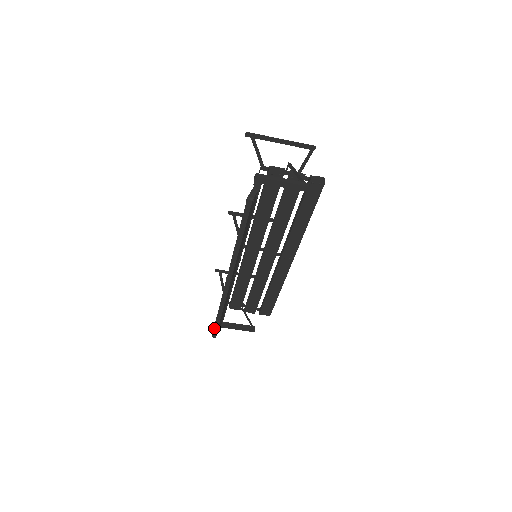
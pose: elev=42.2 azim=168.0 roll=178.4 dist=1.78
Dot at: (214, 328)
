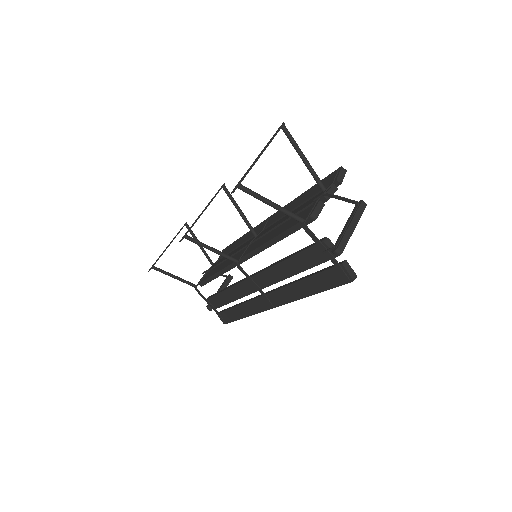
Dot at: occluded
